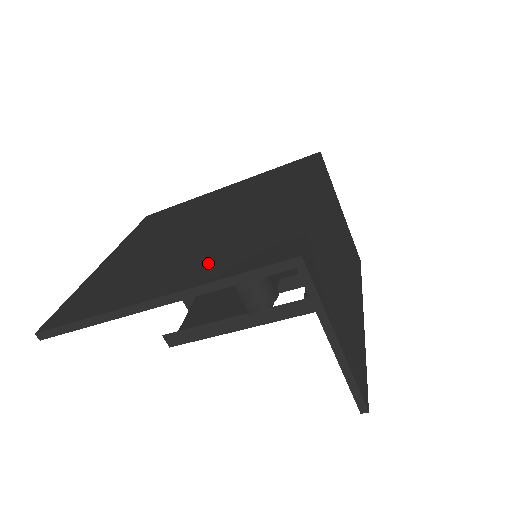
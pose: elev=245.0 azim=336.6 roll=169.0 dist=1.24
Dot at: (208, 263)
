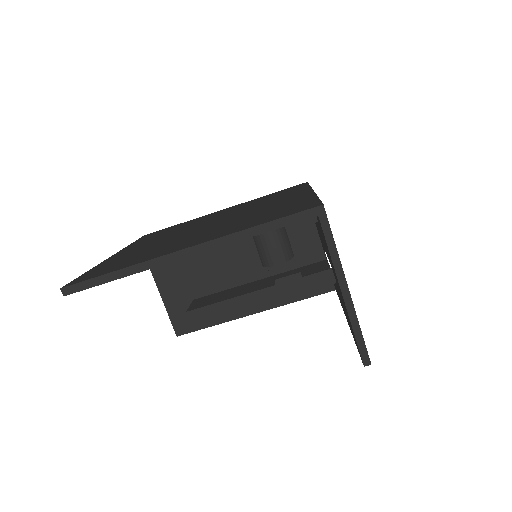
Dot at: (233, 227)
